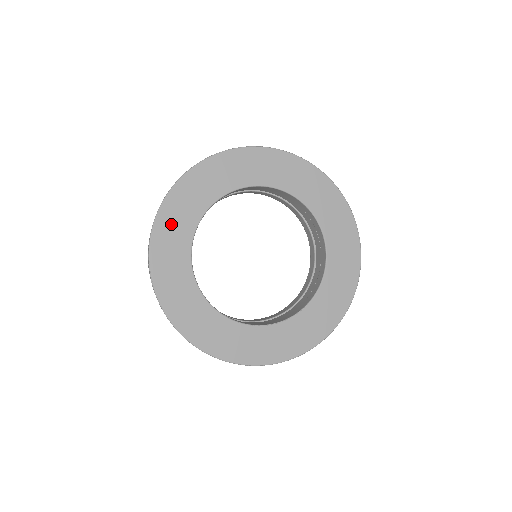
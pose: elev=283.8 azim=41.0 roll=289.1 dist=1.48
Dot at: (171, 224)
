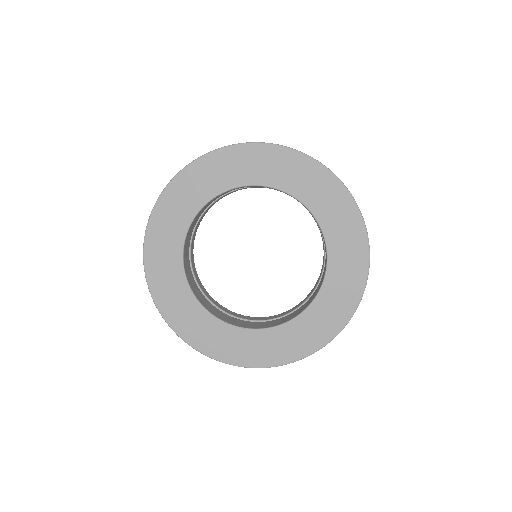
Dot at: (215, 168)
